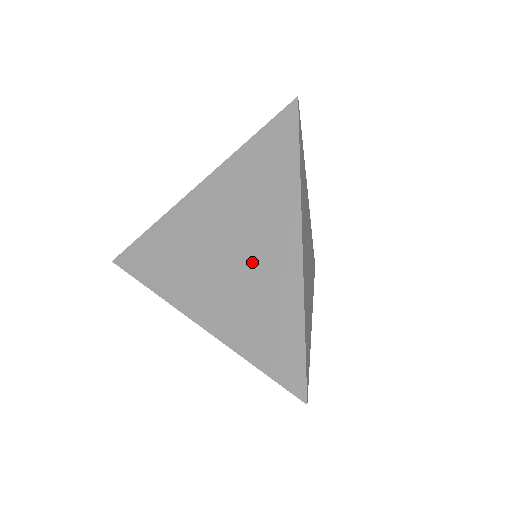
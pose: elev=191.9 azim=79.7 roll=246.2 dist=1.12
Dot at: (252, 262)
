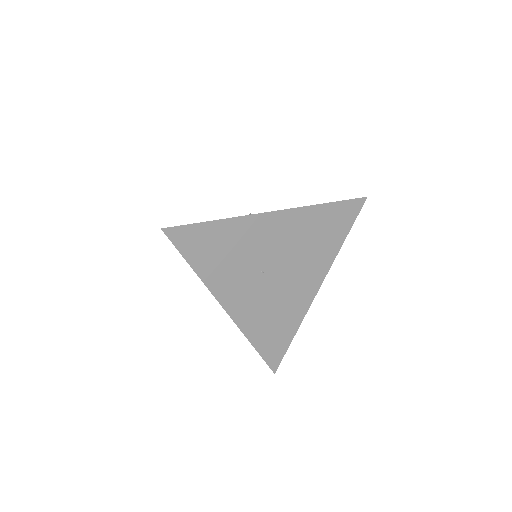
Dot at: occluded
